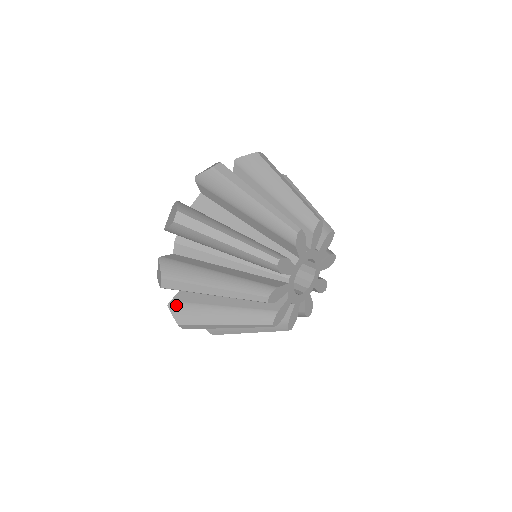
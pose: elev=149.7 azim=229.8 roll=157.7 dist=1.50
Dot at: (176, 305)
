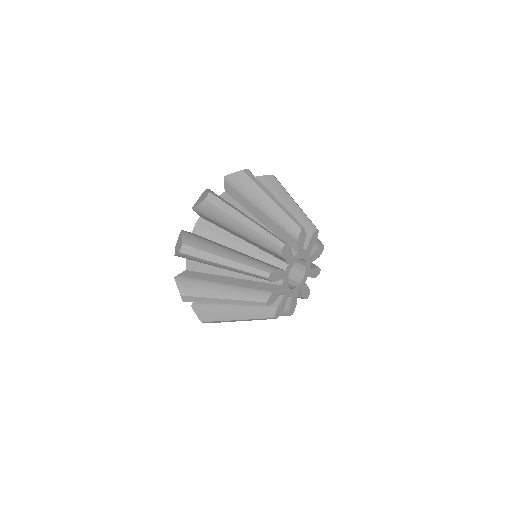
Dot at: (182, 278)
